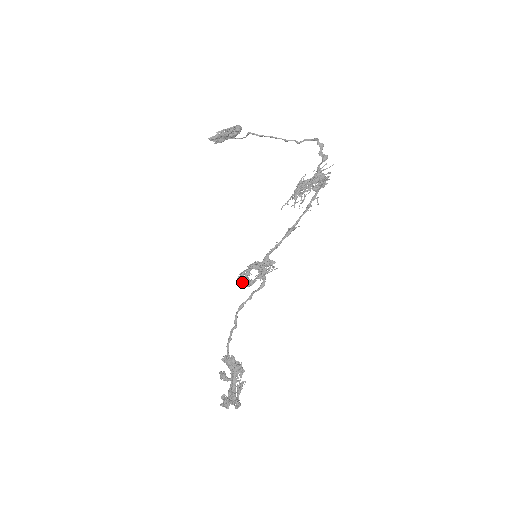
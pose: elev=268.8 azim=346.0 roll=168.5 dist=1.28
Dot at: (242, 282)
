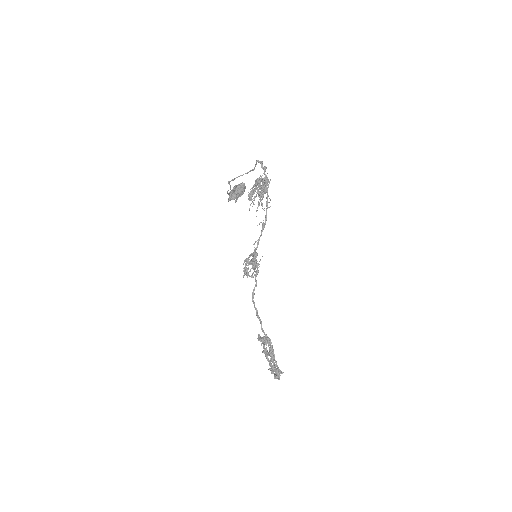
Dot at: (251, 277)
